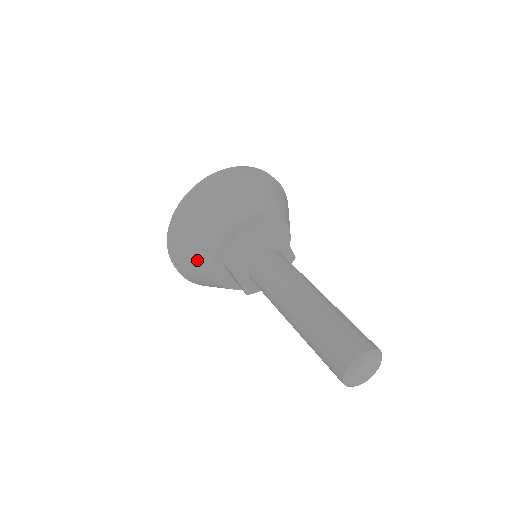
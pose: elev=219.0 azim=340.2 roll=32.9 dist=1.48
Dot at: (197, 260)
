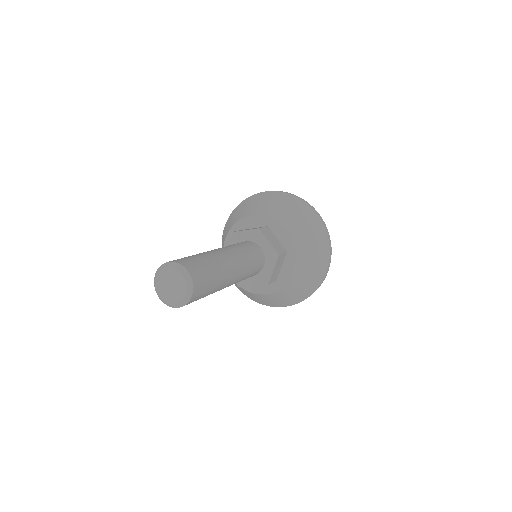
Dot at: (235, 218)
